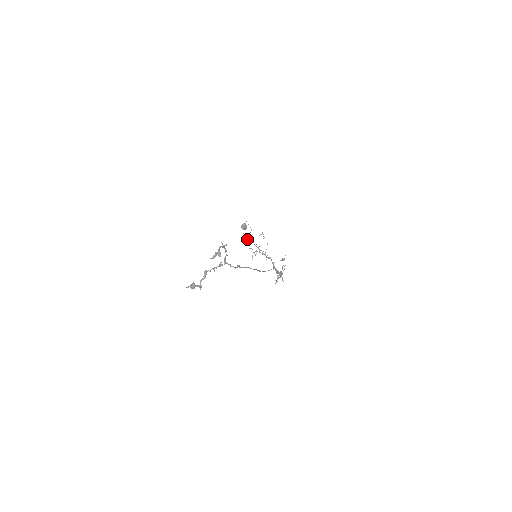
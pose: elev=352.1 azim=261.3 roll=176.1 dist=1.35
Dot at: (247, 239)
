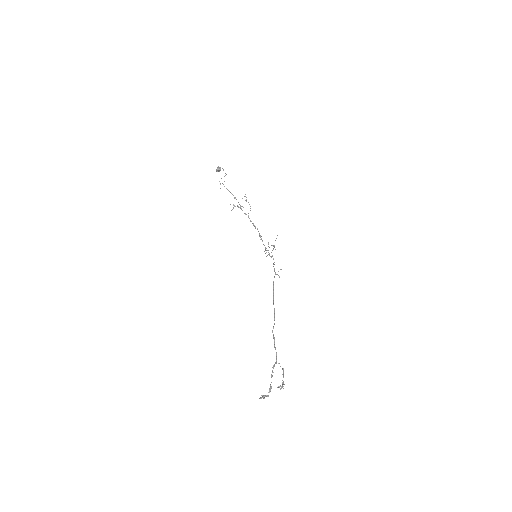
Dot at: occluded
